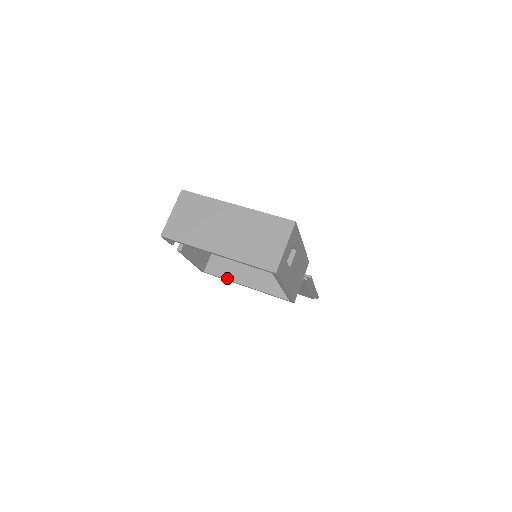
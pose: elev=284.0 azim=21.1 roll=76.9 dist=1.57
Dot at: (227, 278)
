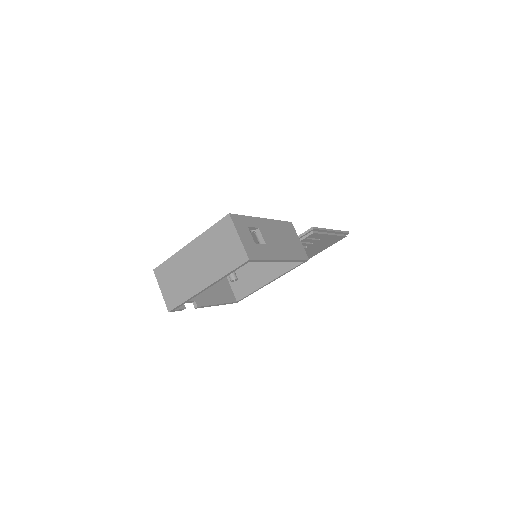
Dot at: (254, 290)
